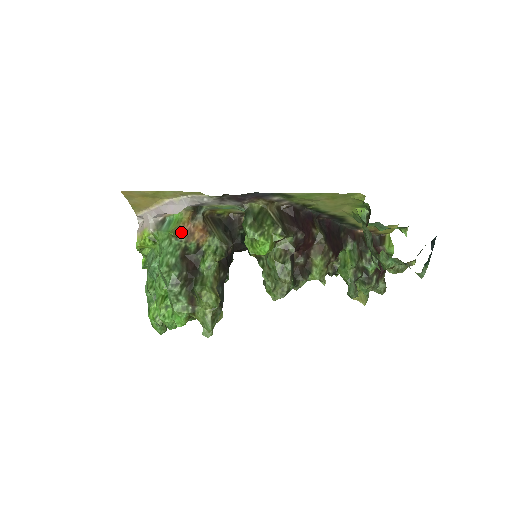
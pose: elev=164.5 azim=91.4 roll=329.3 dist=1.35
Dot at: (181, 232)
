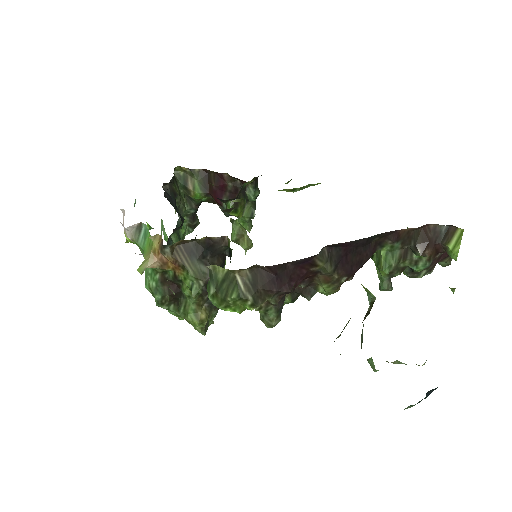
Dot at: (152, 265)
